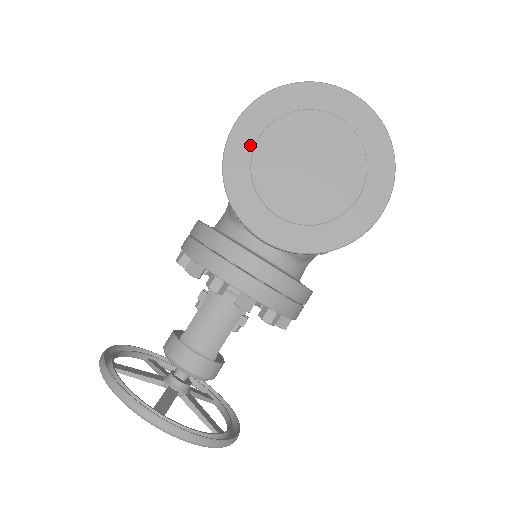
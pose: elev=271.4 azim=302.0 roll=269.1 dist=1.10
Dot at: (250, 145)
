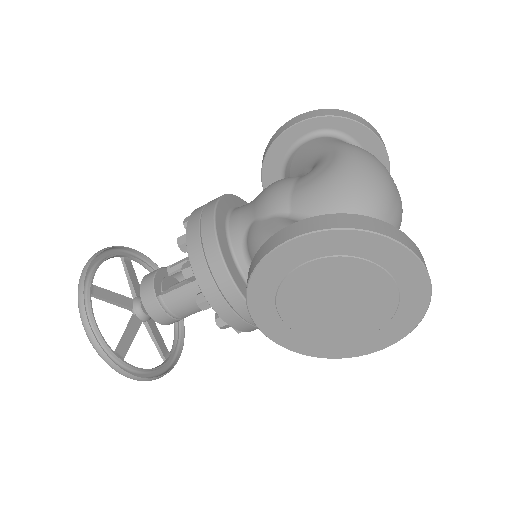
Dot at: (293, 264)
